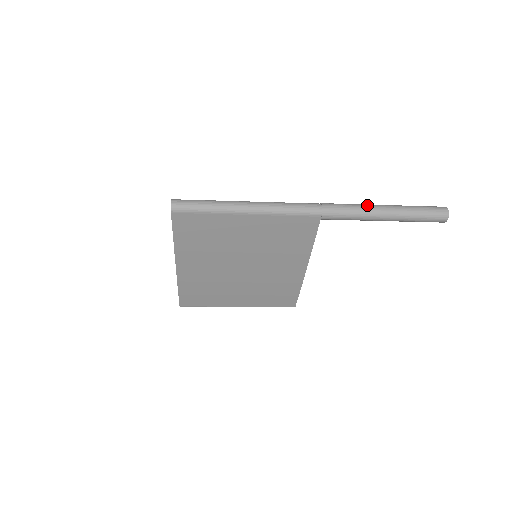
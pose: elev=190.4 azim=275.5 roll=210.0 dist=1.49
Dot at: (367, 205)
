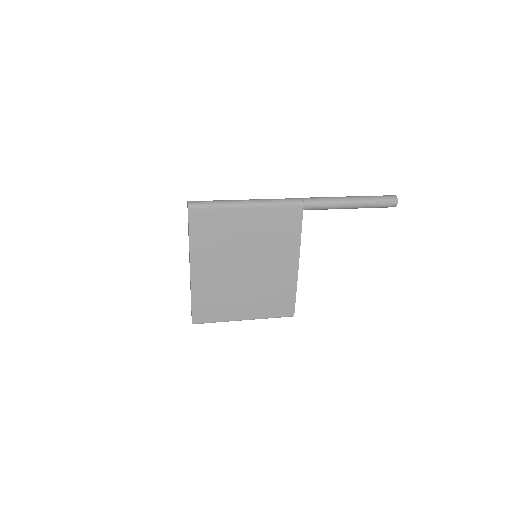
Dot at: (336, 197)
